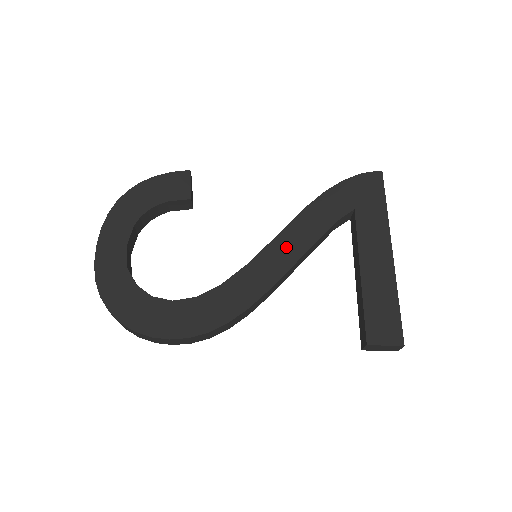
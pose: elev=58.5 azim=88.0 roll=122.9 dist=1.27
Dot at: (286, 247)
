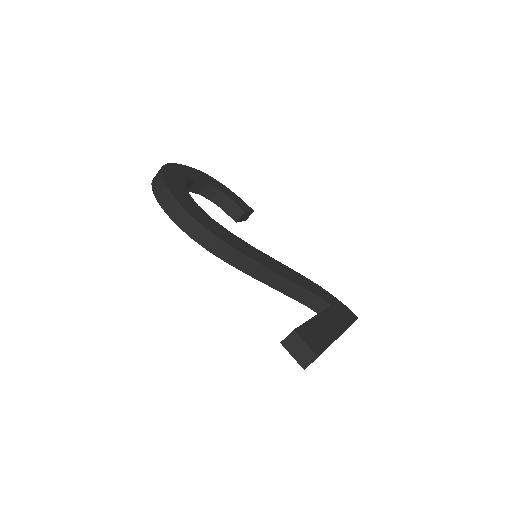
Dot at: (279, 267)
